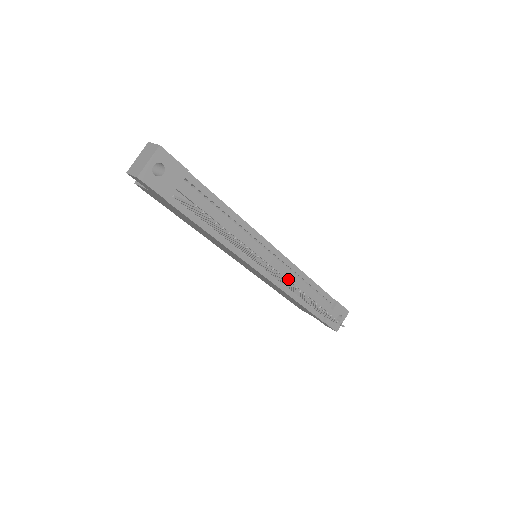
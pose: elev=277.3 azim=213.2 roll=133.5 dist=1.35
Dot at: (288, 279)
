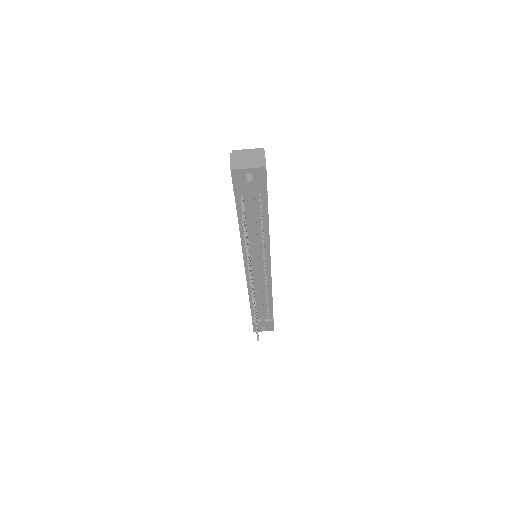
Dot at: (258, 287)
